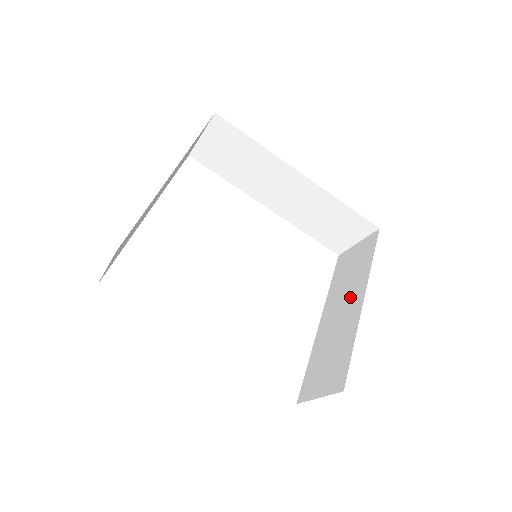
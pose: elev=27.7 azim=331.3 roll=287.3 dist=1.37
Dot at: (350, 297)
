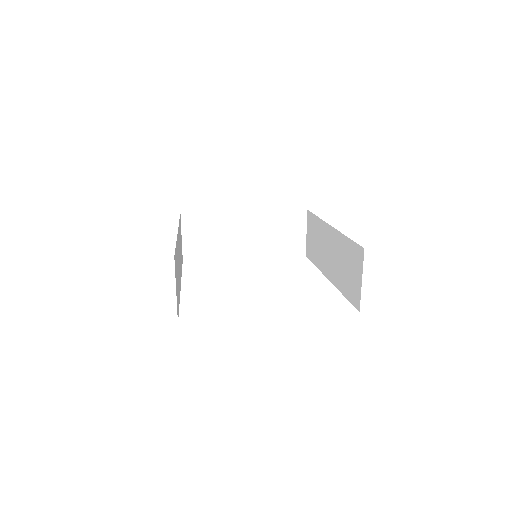
Dot at: occluded
